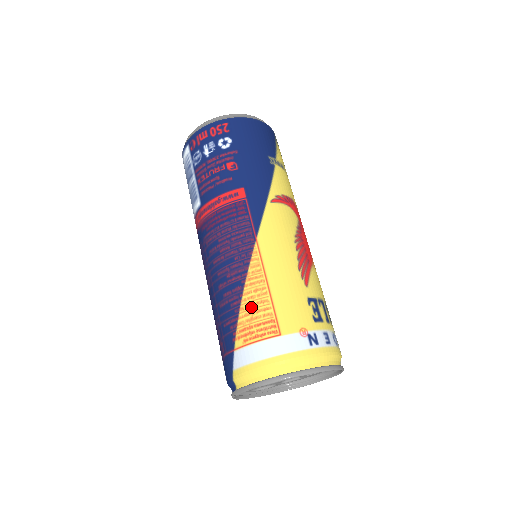
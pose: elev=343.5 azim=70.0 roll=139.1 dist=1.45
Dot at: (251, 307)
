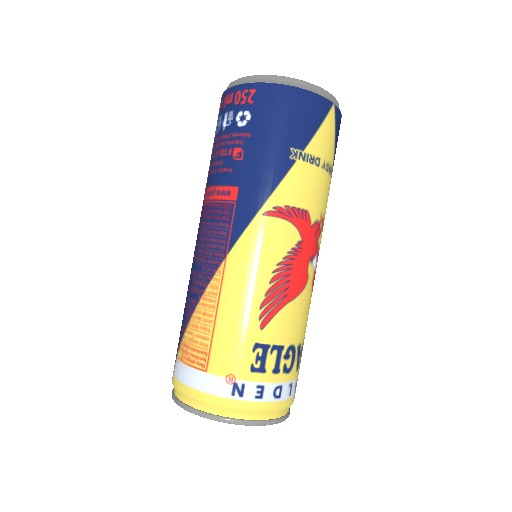
Dot at: (195, 328)
